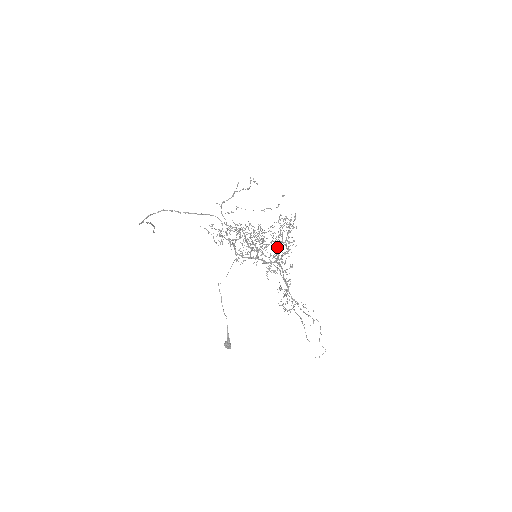
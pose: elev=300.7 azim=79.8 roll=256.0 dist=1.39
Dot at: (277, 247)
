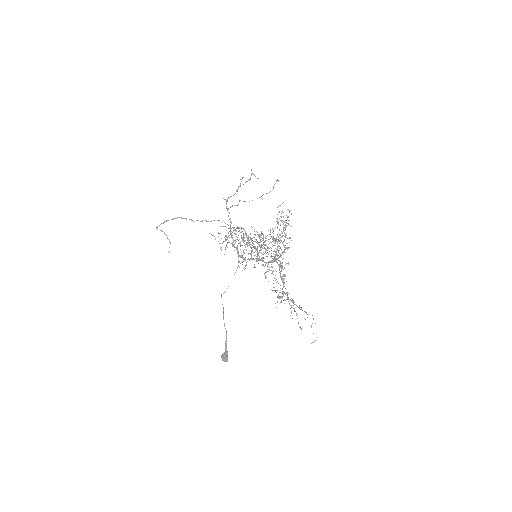
Dot at: occluded
